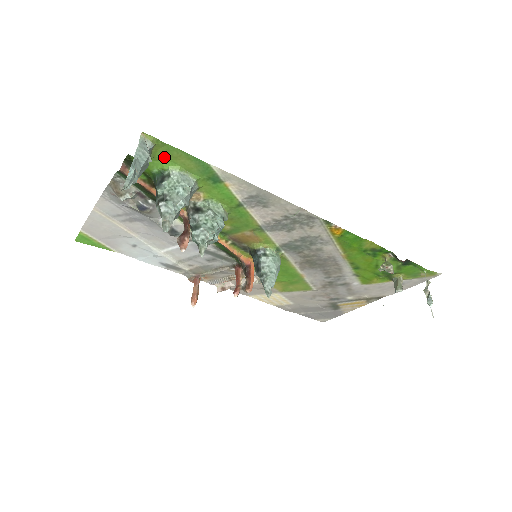
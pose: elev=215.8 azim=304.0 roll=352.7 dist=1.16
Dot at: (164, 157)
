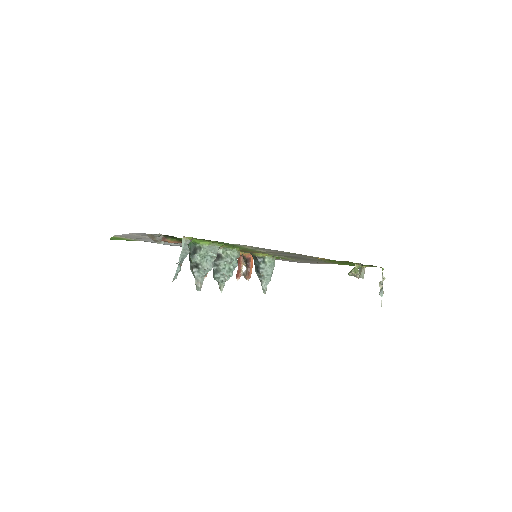
Dot at: (197, 239)
